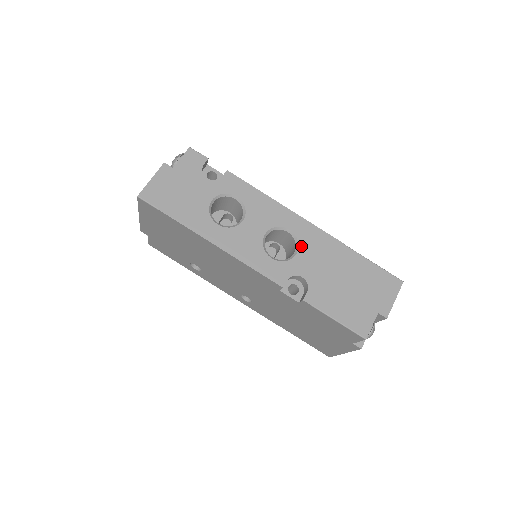
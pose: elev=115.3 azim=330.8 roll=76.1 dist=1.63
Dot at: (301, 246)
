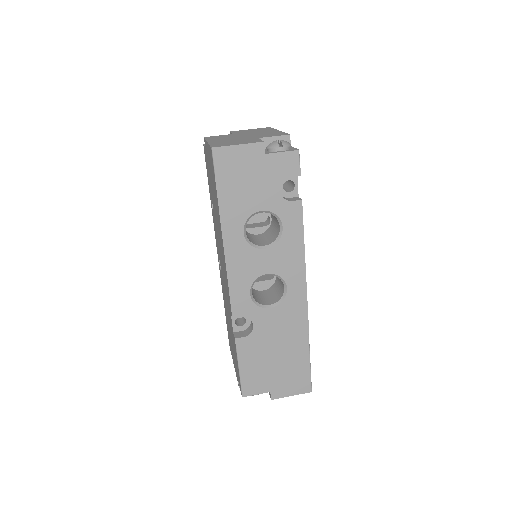
Dot at: (280, 306)
